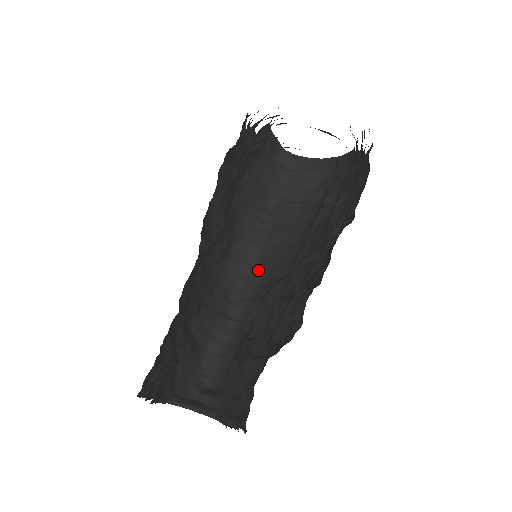
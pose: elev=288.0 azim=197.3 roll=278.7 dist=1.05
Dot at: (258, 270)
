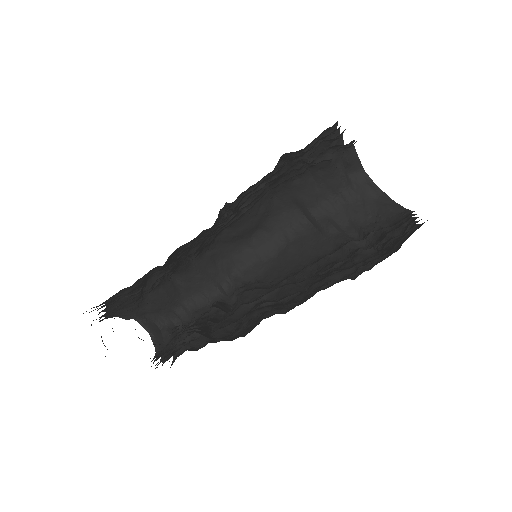
Dot at: (268, 263)
